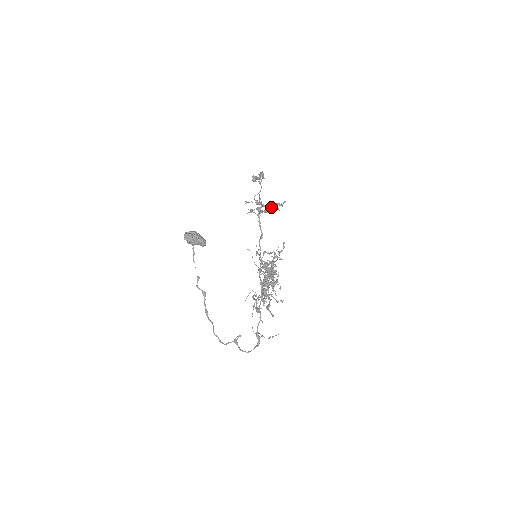
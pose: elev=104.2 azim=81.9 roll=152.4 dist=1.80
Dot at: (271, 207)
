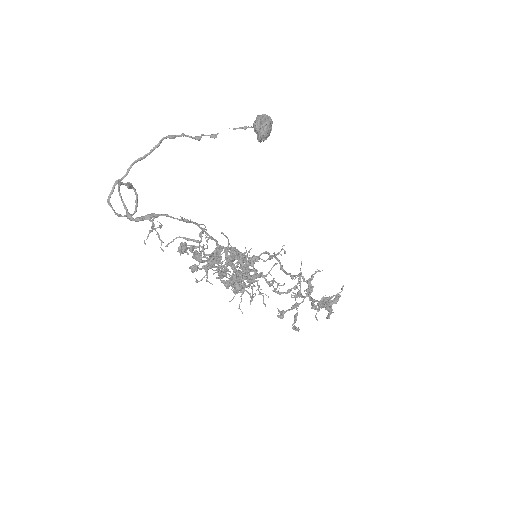
Dot at: (315, 300)
